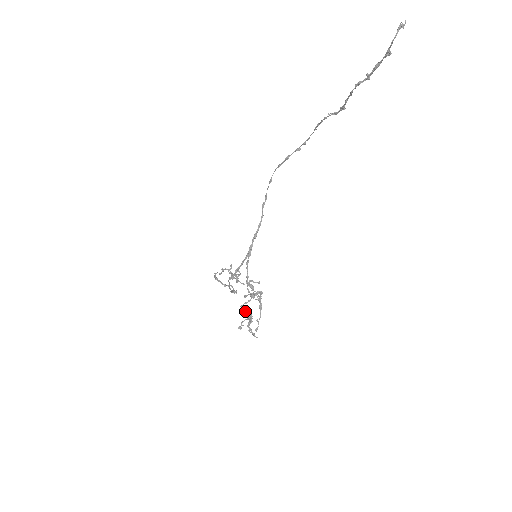
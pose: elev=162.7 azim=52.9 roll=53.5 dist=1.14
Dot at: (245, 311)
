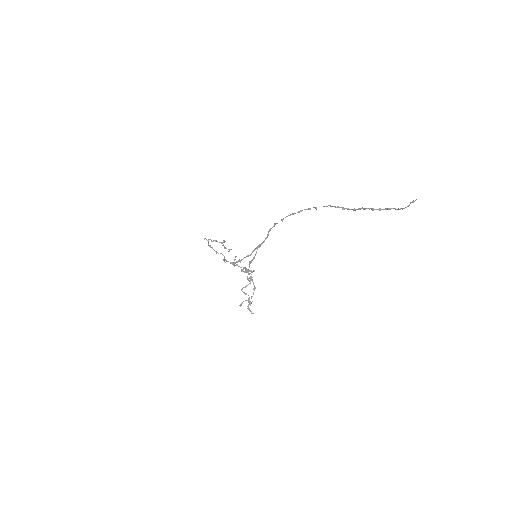
Dot at: (245, 294)
